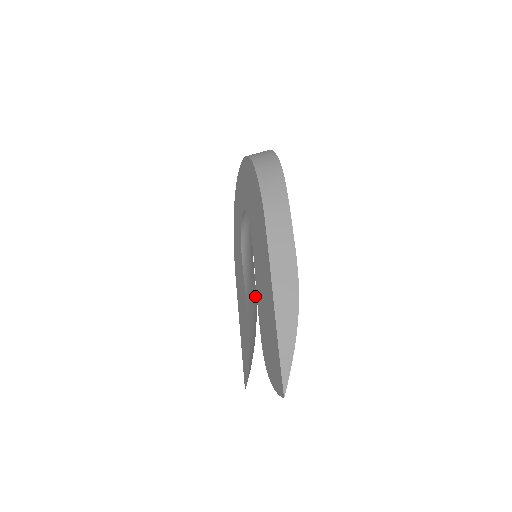
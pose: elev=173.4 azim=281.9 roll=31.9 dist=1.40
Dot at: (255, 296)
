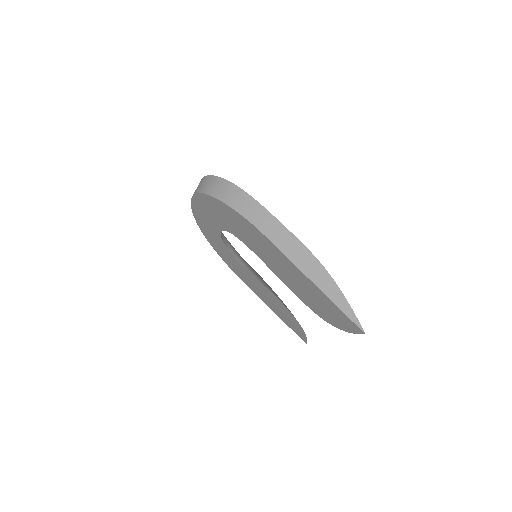
Dot at: occluded
